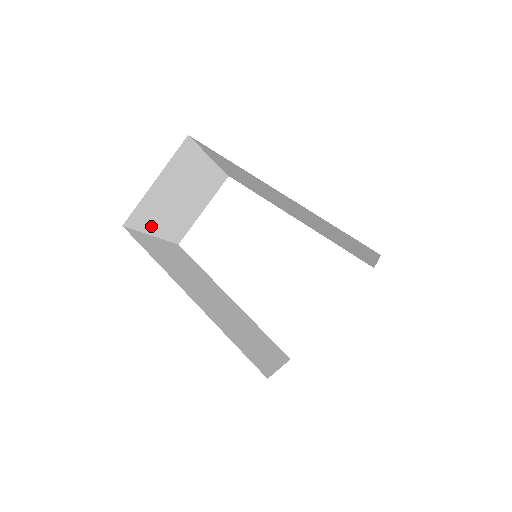
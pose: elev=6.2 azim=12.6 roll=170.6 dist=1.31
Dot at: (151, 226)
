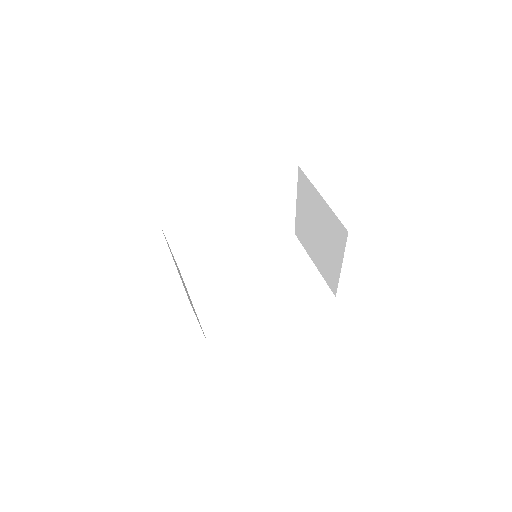
Dot at: occluded
